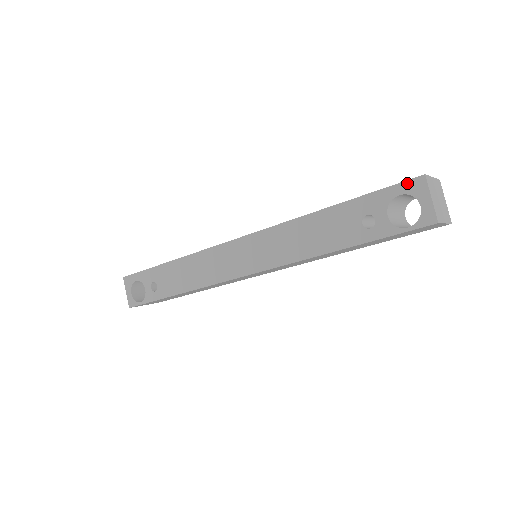
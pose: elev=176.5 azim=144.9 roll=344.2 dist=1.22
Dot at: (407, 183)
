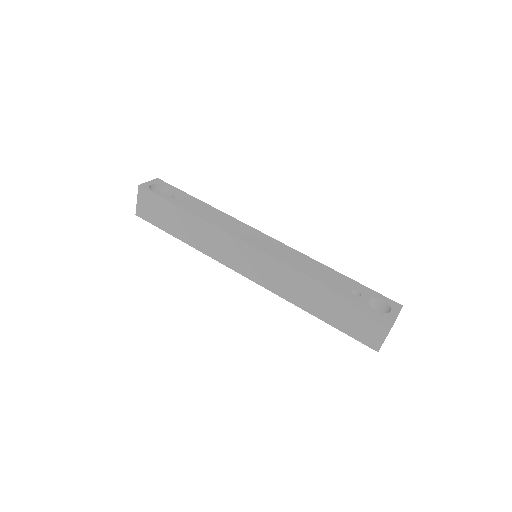
Dot at: (391, 300)
